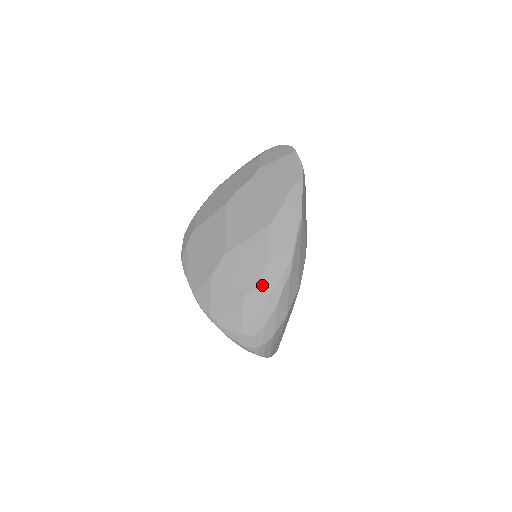
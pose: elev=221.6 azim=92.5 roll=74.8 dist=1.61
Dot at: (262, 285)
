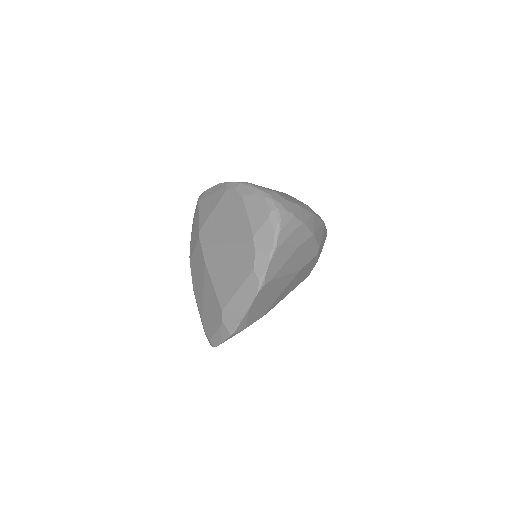
Dot at: occluded
